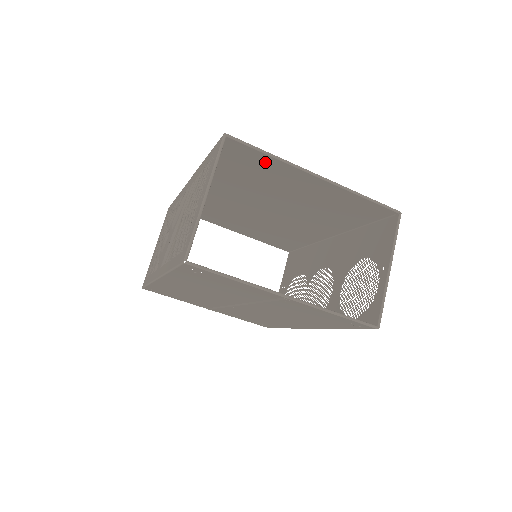
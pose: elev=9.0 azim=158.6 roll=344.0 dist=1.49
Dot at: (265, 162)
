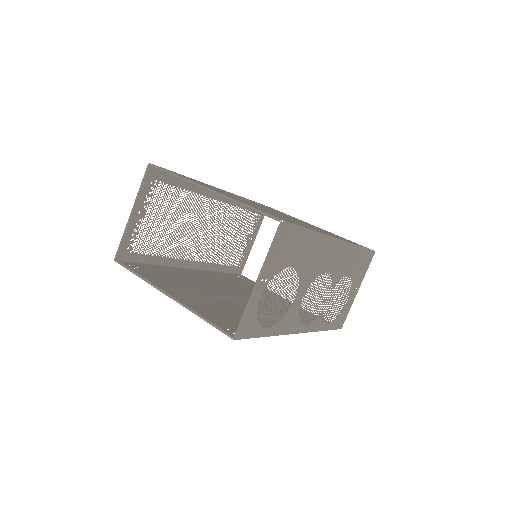
Dot at: occluded
